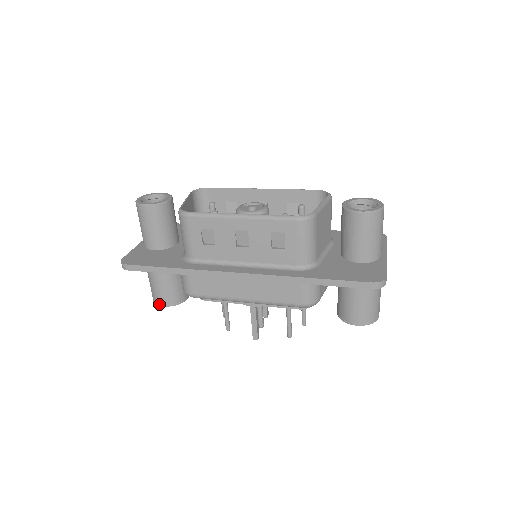
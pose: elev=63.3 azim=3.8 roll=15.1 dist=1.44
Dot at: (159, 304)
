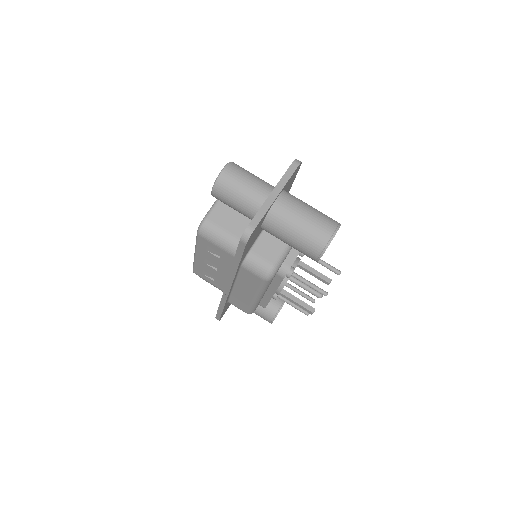
Dot at: occluded
